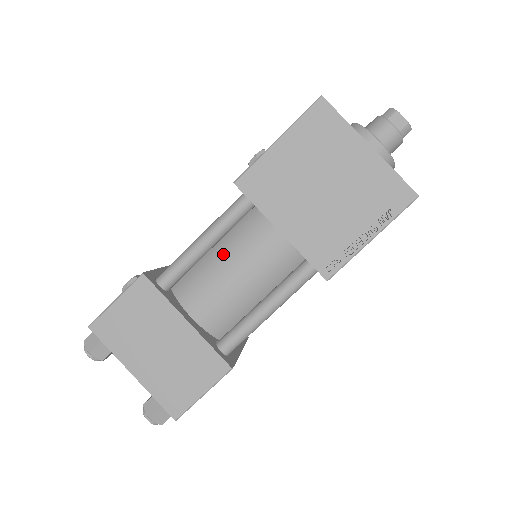
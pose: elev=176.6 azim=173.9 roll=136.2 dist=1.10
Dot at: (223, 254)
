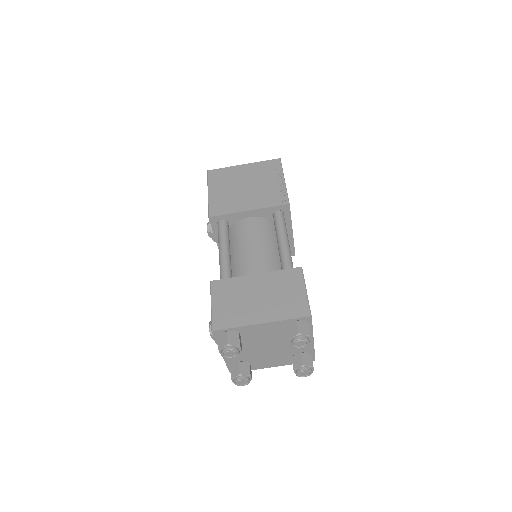
Dot at: (238, 249)
